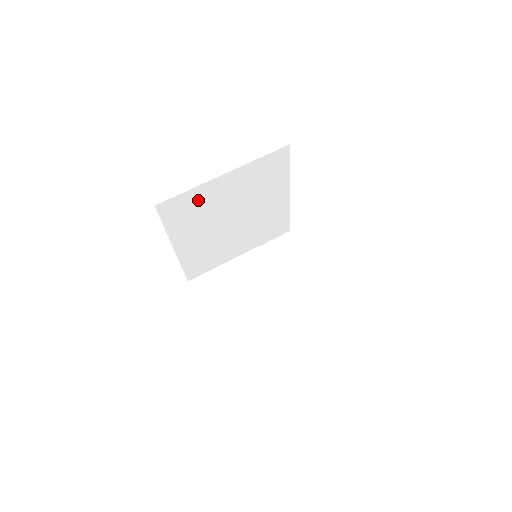
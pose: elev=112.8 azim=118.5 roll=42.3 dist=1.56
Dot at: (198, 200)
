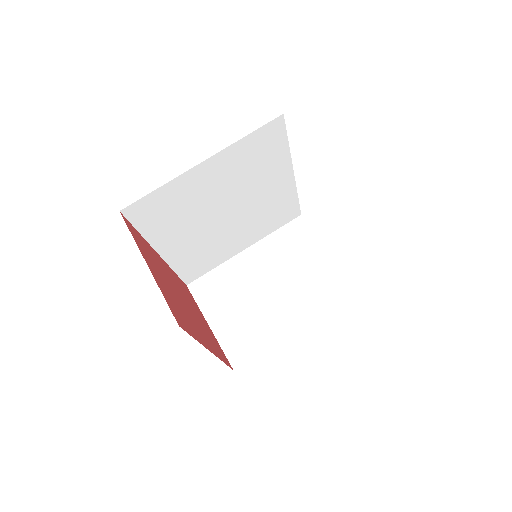
Dot at: (175, 197)
